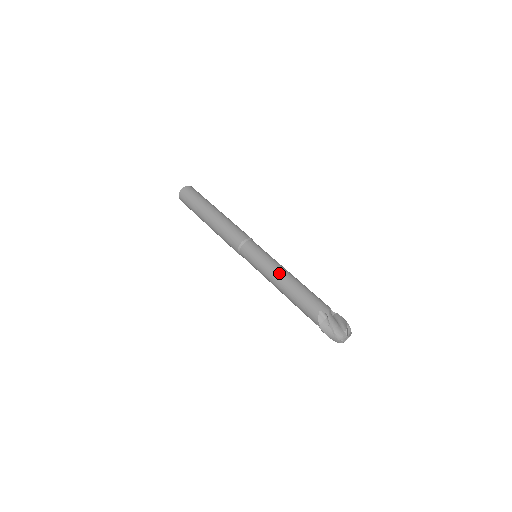
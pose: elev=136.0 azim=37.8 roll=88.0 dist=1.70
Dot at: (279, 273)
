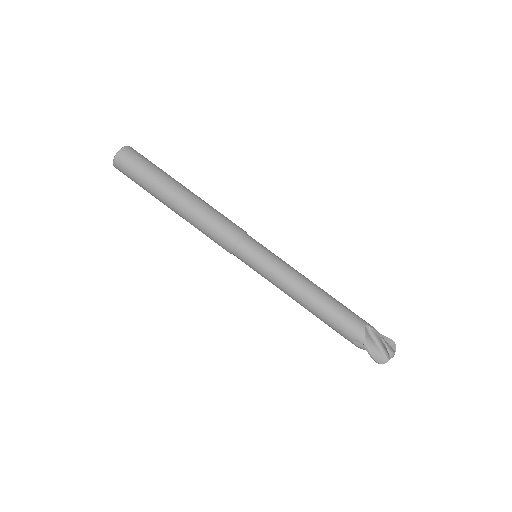
Dot at: (293, 293)
